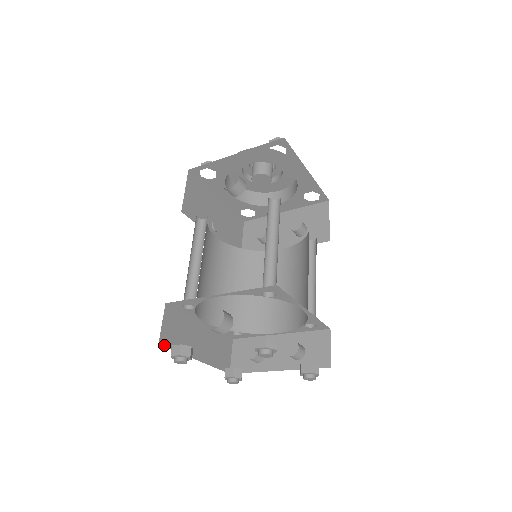
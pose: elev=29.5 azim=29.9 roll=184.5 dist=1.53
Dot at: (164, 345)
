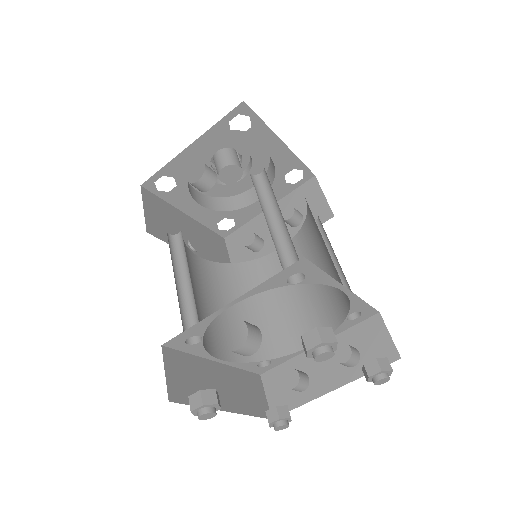
Dot at: (177, 401)
